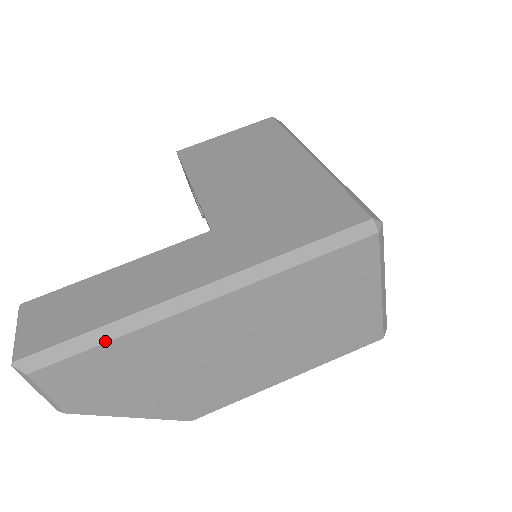
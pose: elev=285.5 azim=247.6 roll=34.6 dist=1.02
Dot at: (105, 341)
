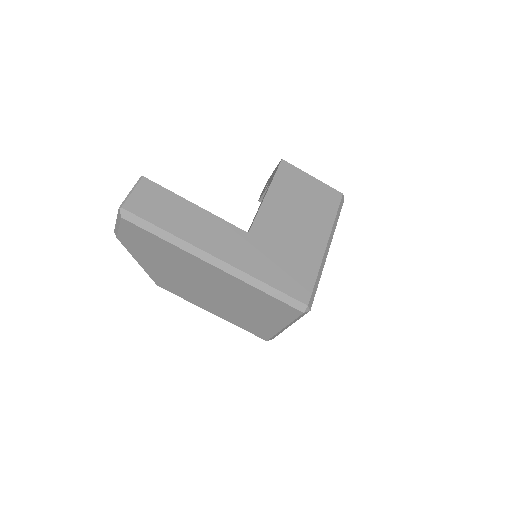
Dot at: (162, 238)
